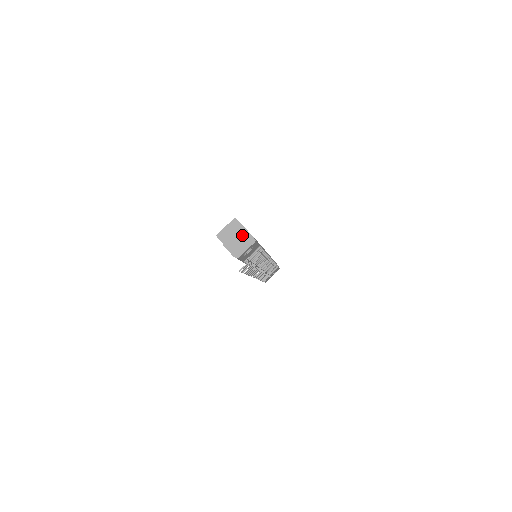
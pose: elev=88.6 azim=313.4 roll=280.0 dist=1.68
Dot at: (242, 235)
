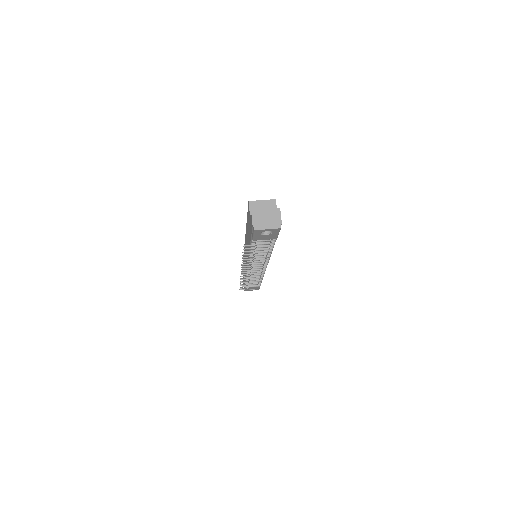
Dot at: (273, 214)
